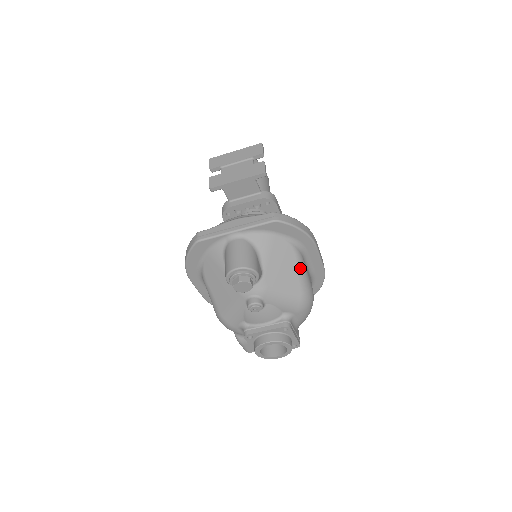
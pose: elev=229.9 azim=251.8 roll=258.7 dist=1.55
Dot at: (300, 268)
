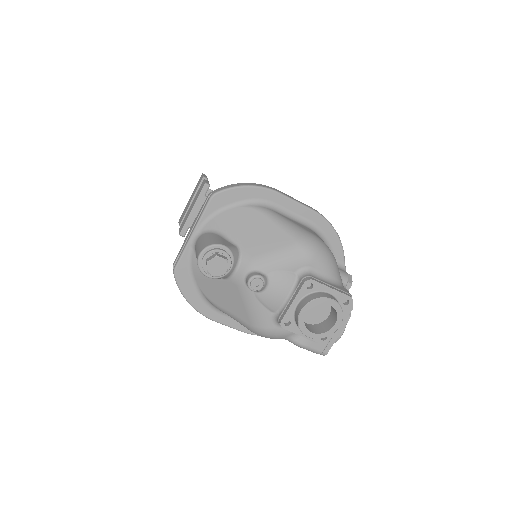
Dot at: (275, 220)
